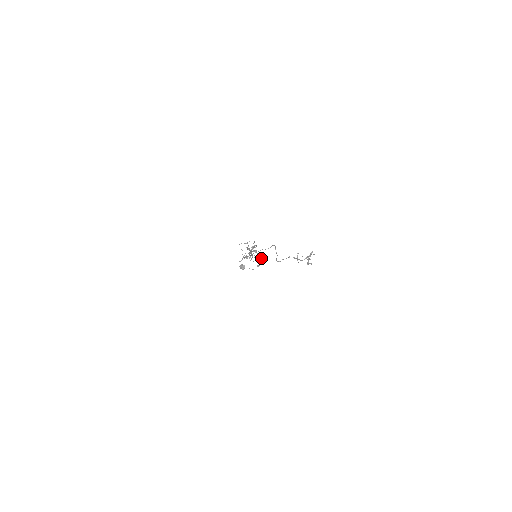
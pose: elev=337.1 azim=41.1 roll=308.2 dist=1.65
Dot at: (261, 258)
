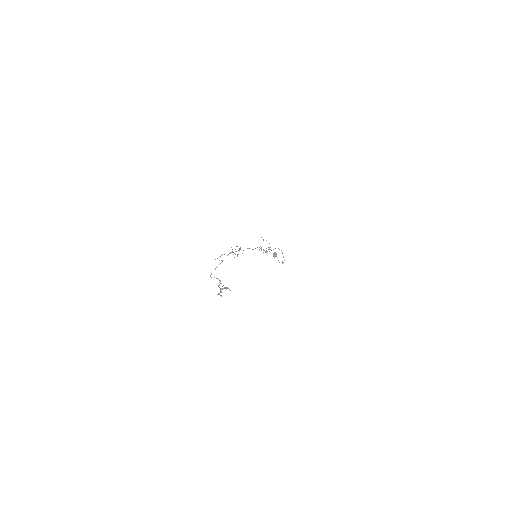
Dot at: occluded
